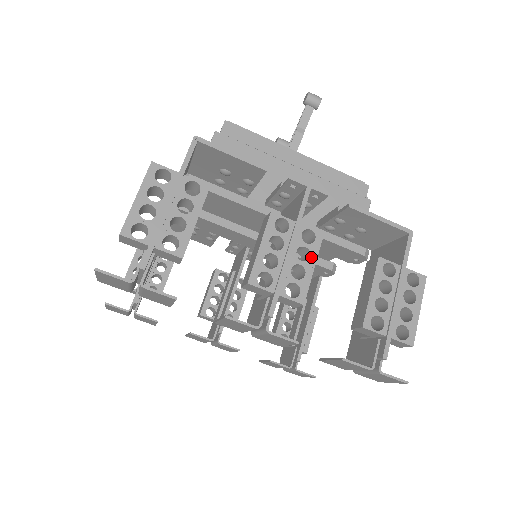
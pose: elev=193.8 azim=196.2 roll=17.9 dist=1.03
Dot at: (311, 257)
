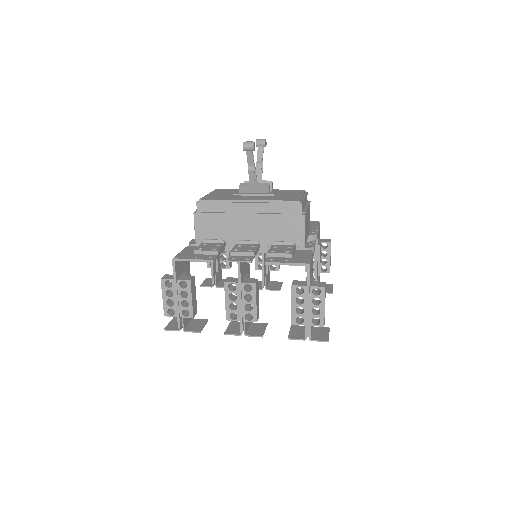
Dot at: (253, 298)
